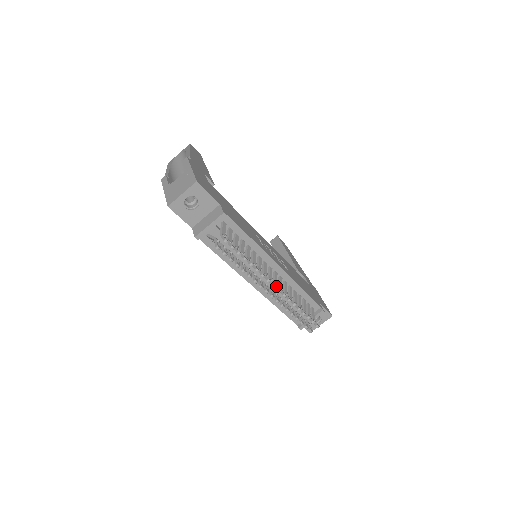
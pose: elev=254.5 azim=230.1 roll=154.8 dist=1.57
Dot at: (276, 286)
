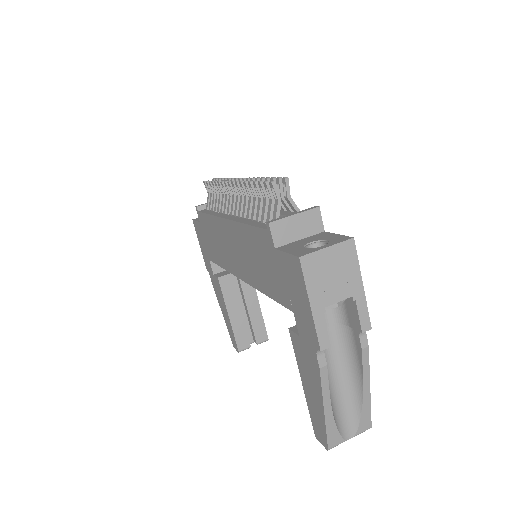
Dot at: occluded
